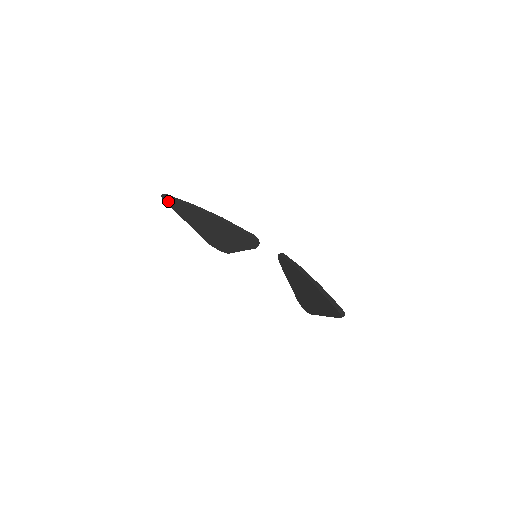
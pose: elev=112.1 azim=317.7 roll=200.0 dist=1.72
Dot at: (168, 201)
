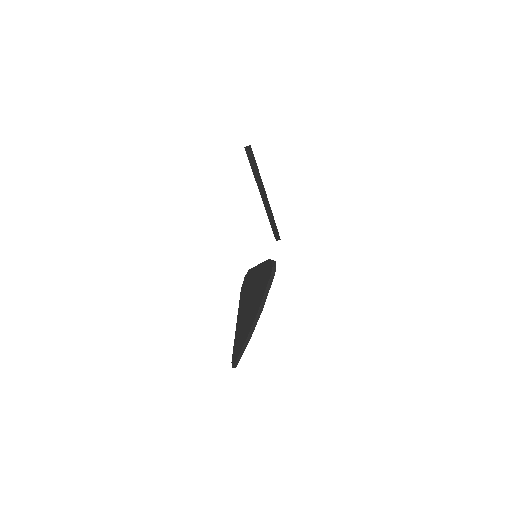
Dot at: occluded
